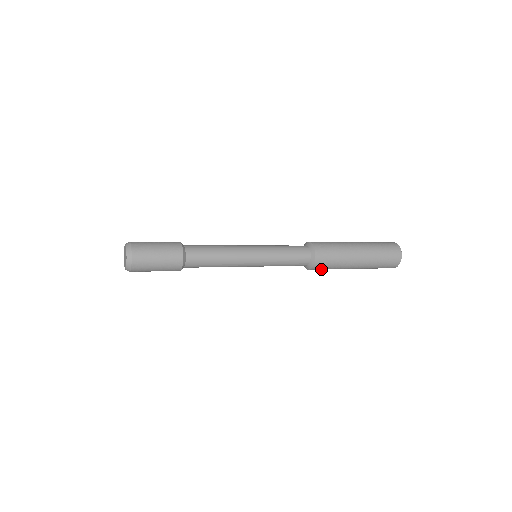
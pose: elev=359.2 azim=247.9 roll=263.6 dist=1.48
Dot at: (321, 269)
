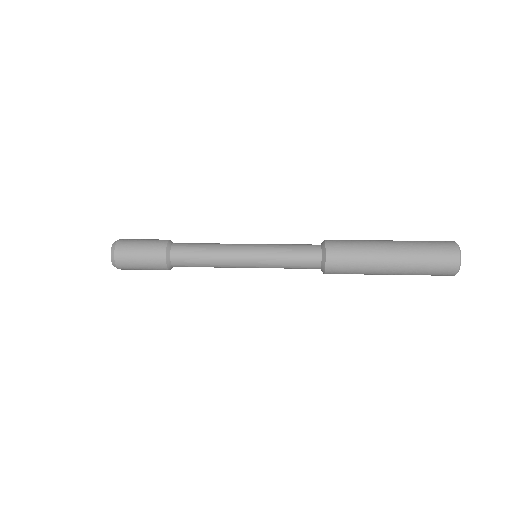
Dot at: occluded
